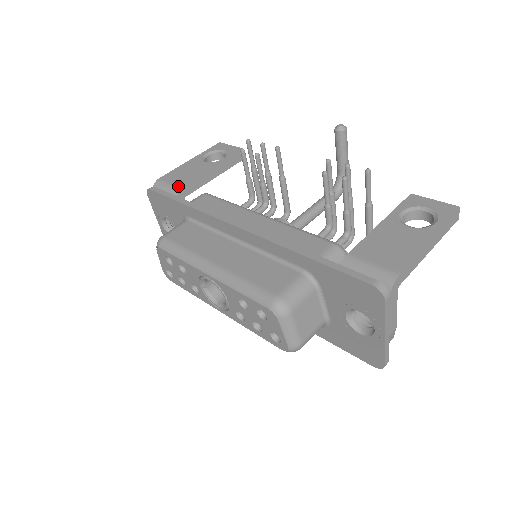
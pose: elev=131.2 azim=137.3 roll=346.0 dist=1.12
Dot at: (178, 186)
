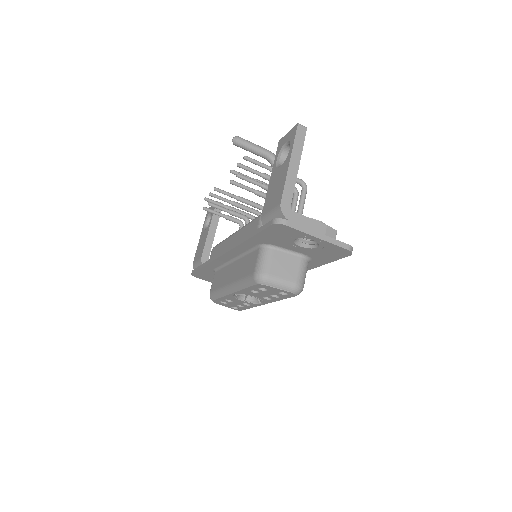
Dot at: (199, 258)
